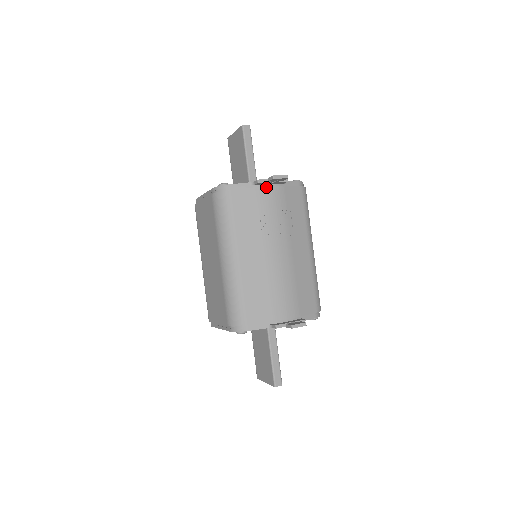
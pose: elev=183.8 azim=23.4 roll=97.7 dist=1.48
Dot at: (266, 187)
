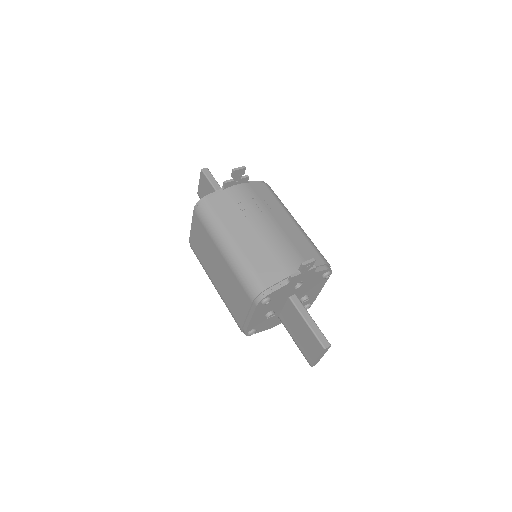
Dot at: (234, 187)
